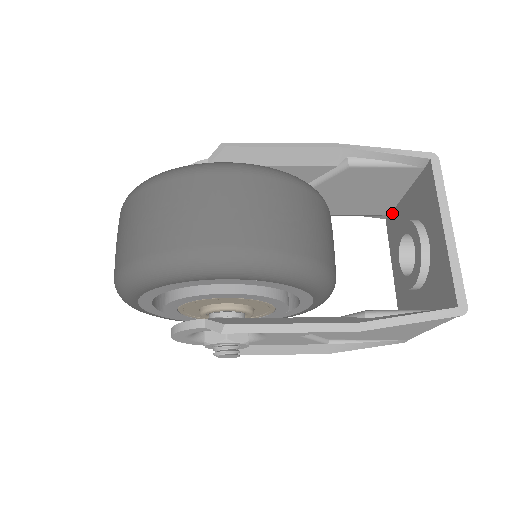
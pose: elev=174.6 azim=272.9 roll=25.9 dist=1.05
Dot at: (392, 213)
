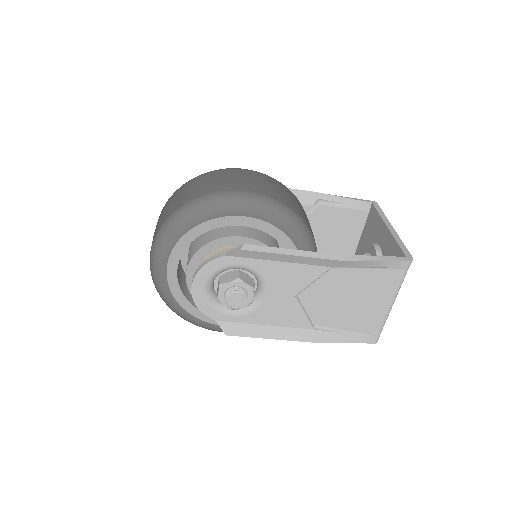
Dot at: occluded
